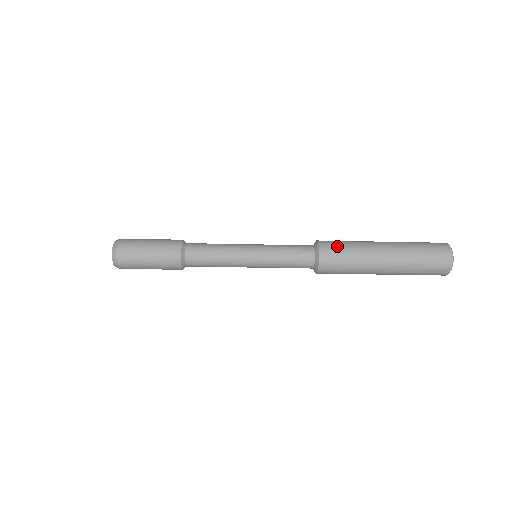
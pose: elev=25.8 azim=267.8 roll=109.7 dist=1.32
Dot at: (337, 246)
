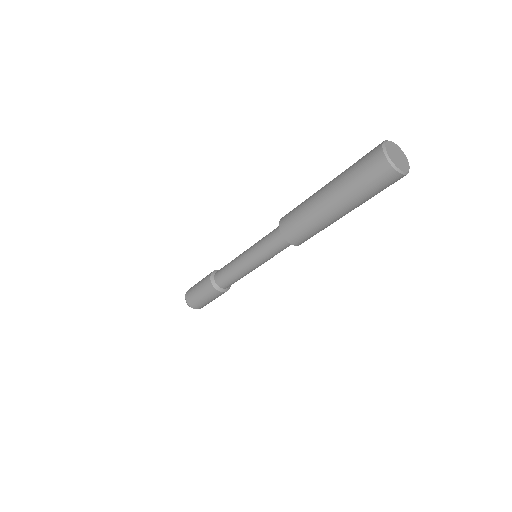
Dot at: (291, 211)
